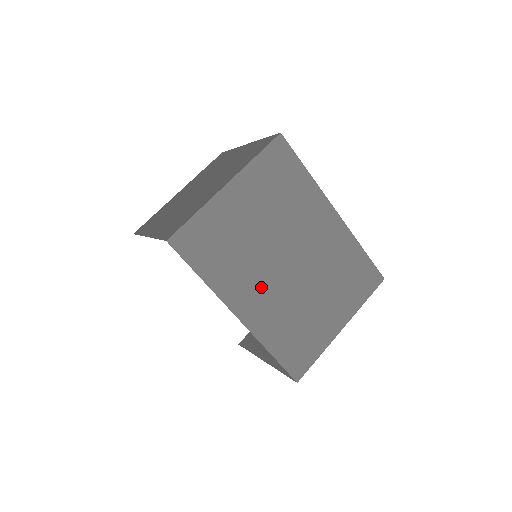
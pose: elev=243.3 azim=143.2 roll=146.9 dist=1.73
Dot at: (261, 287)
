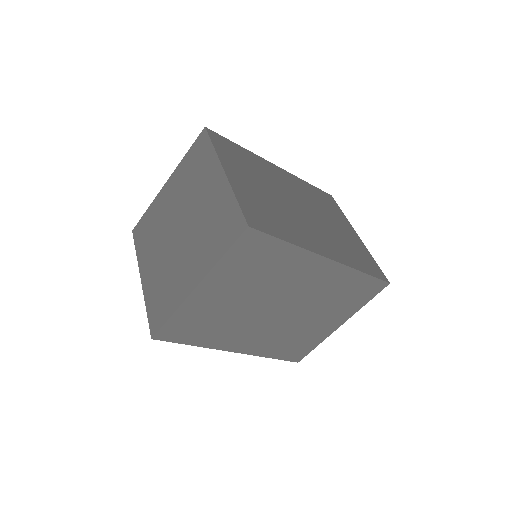
Dot at: (252, 331)
